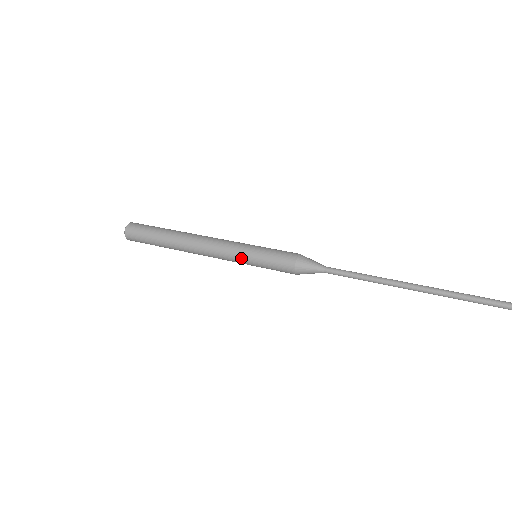
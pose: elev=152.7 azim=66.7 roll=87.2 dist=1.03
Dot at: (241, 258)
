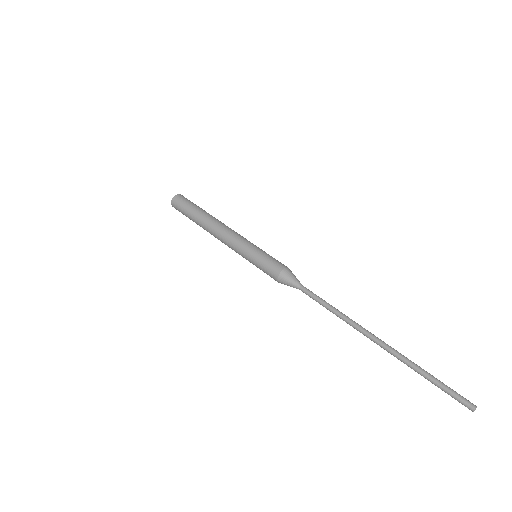
Dot at: (245, 249)
